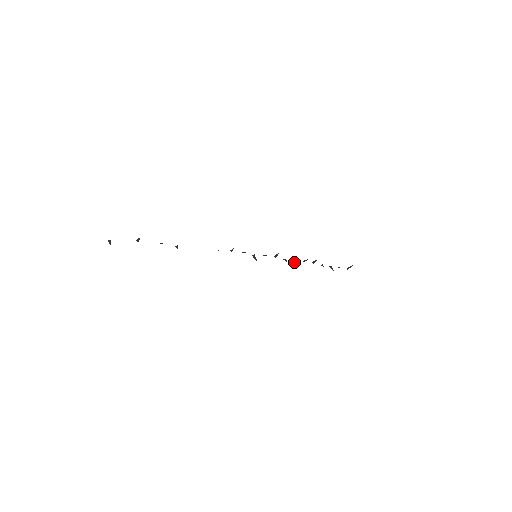
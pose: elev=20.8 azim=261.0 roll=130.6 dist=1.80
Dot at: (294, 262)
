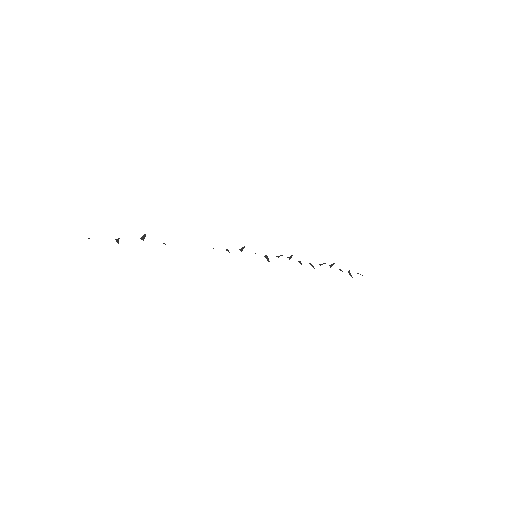
Dot at: occluded
